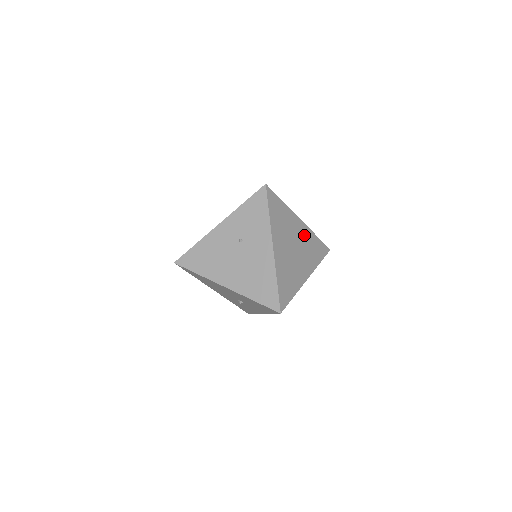
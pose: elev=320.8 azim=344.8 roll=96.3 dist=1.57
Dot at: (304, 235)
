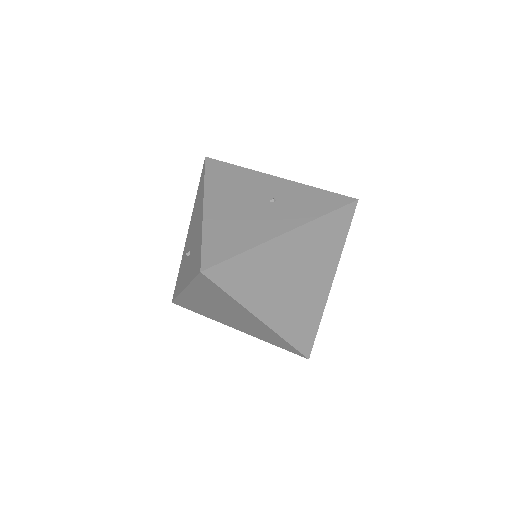
Dot at: (315, 296)
